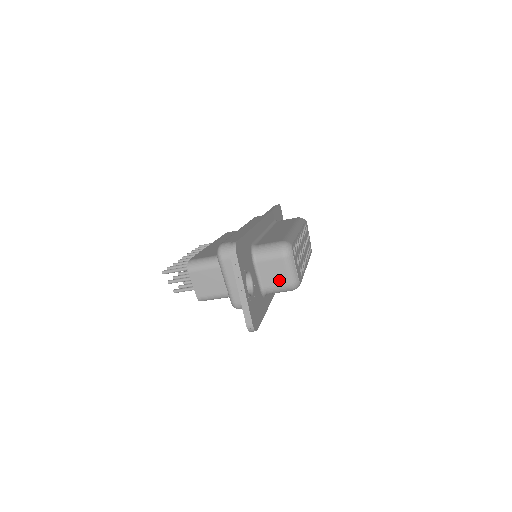
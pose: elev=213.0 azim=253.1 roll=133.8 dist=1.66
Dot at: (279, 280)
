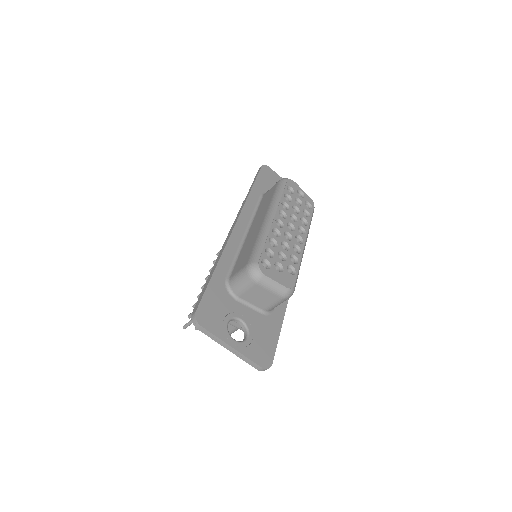
Dot at: (270, 299)
